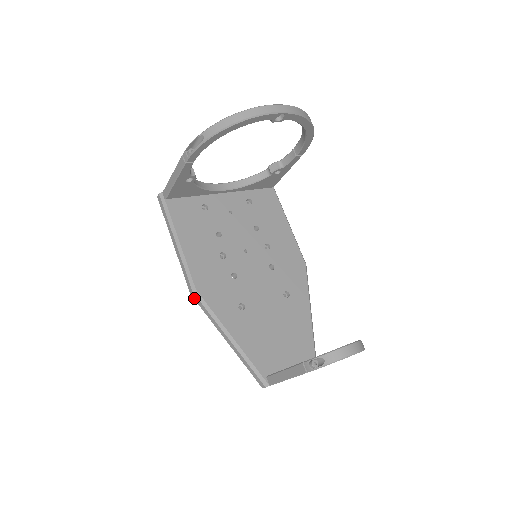
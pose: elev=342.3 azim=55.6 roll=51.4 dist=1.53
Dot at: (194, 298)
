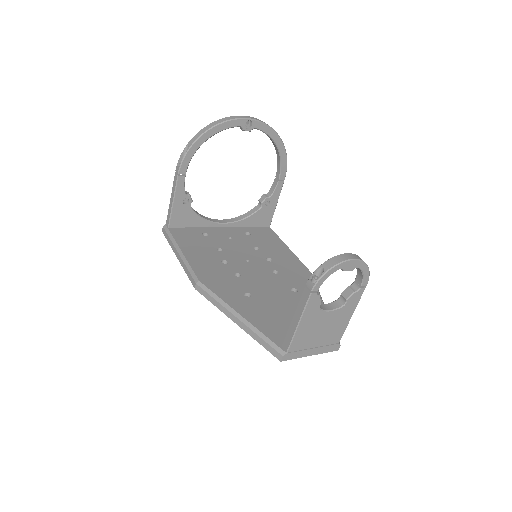
Dot at: (198, 291)
